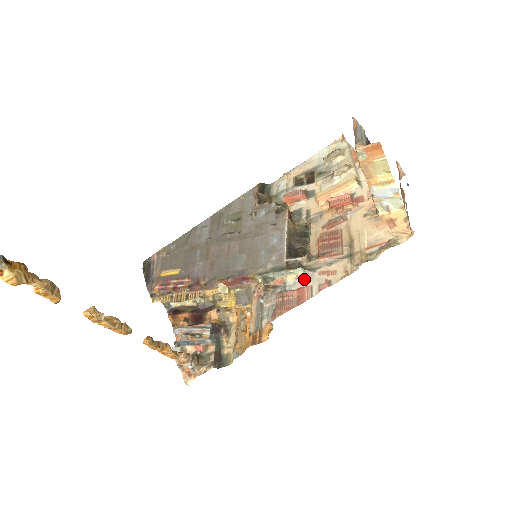
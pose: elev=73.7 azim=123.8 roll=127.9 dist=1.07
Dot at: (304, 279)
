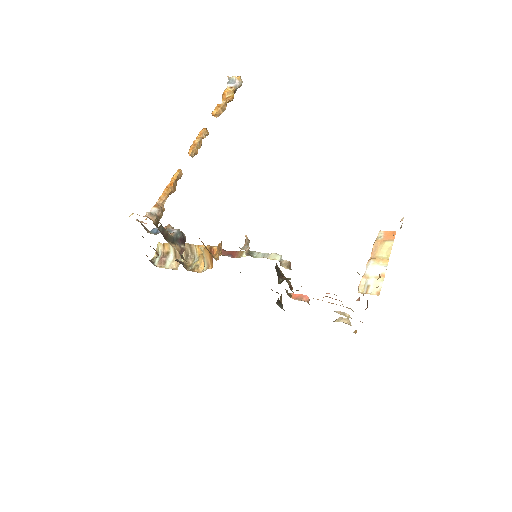
Dot at: (276, 258)
